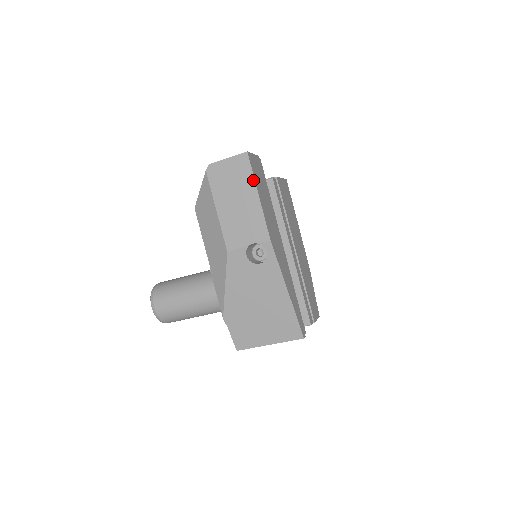
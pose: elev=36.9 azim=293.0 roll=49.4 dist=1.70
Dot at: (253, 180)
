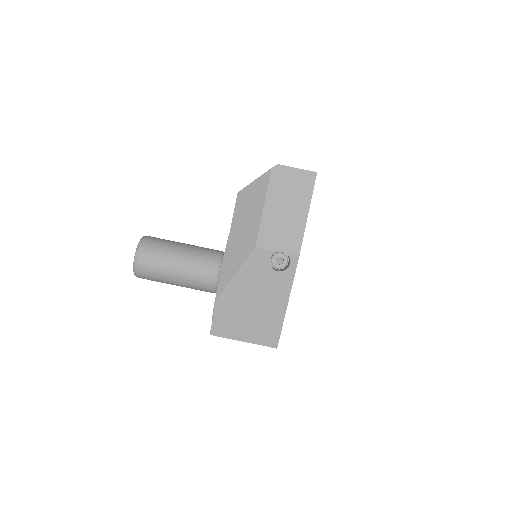
Dot at: (310, 199)
